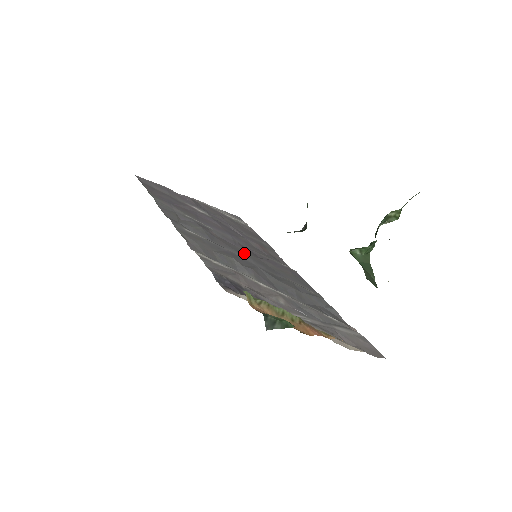
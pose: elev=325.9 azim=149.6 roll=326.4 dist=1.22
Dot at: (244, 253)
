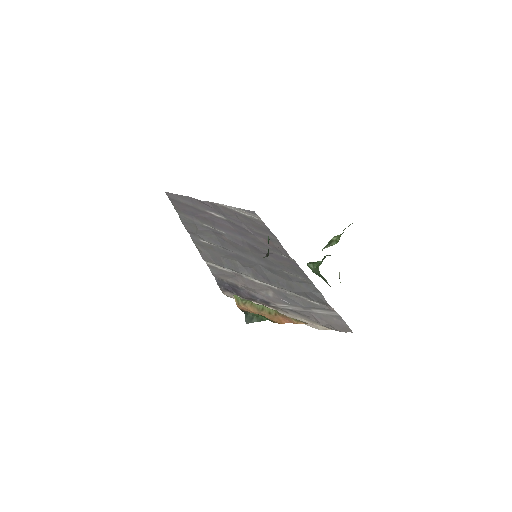
Dot at: (248, 252)
